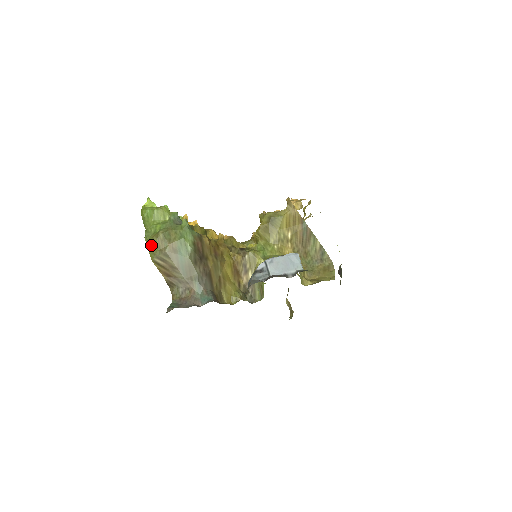
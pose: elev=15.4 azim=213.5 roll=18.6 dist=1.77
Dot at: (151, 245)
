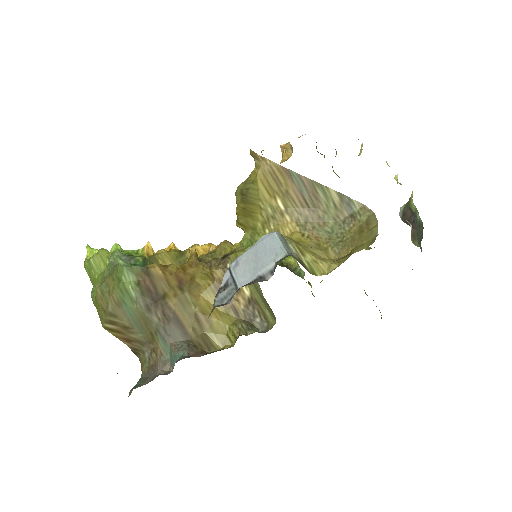
Dot at: (97, 308)
